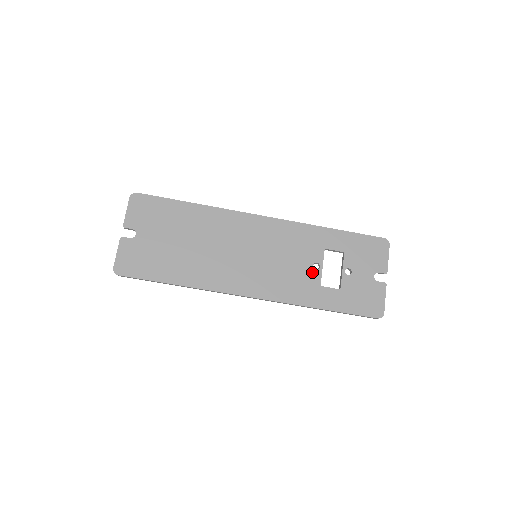
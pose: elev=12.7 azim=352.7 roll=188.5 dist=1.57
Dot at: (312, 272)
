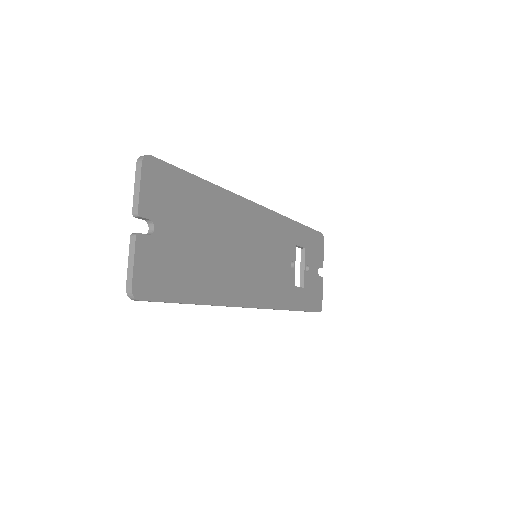
Dot at: (290, 272)
